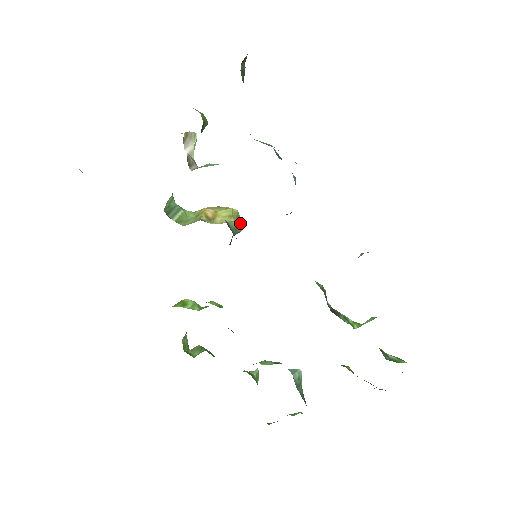
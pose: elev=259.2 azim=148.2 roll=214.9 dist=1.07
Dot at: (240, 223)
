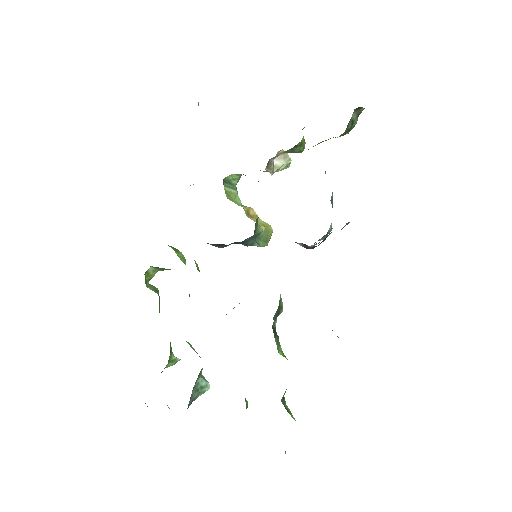
Dot at: (267, 240)
